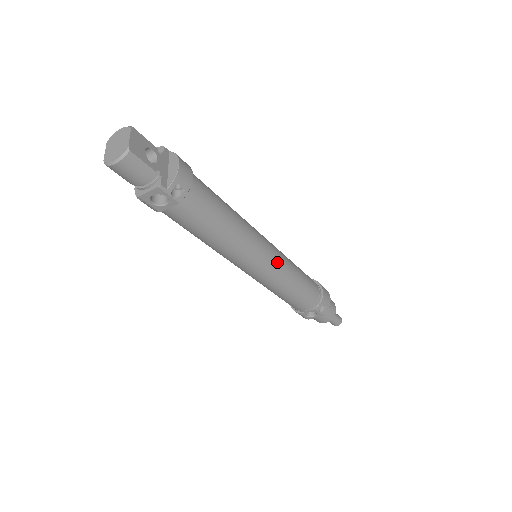
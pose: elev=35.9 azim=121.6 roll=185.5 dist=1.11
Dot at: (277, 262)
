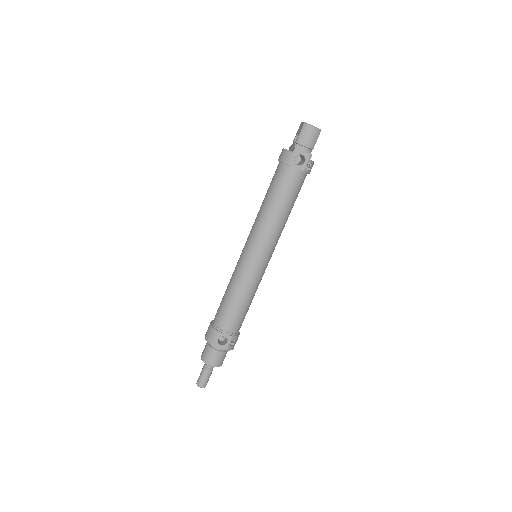
Dot at: (265, 269)
